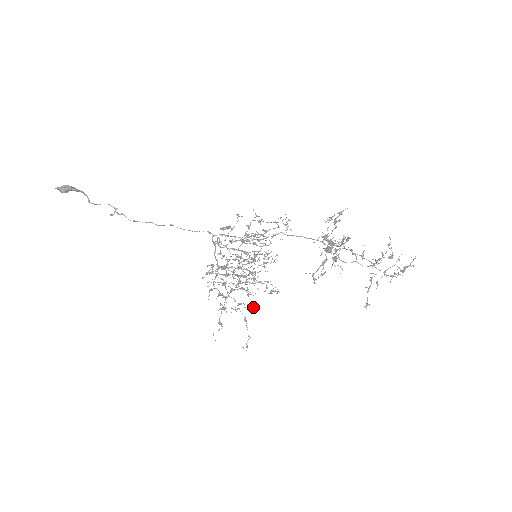
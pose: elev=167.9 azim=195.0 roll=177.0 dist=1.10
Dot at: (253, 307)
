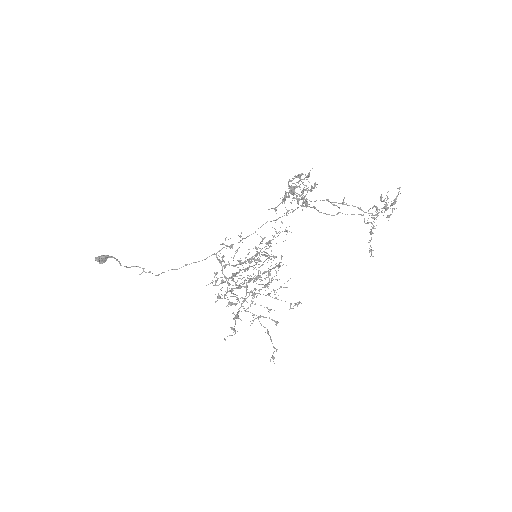
Dot at: (277, 322)
